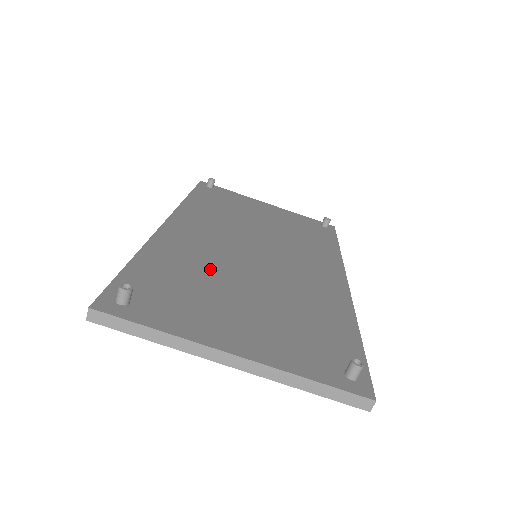
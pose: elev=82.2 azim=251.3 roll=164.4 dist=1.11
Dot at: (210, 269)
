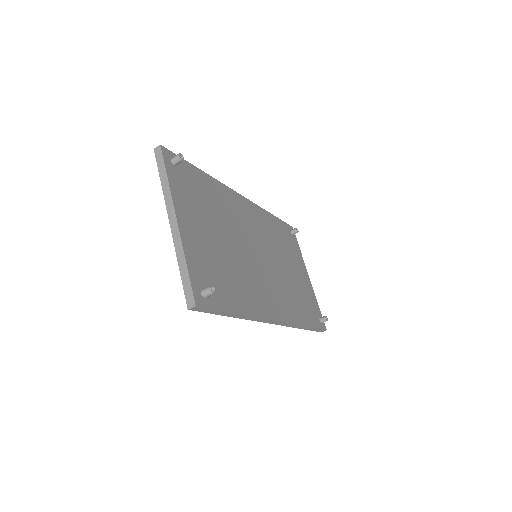
Dot at: (225, 217)
